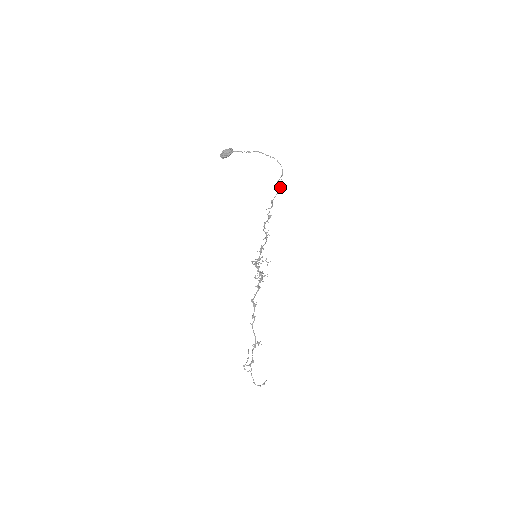
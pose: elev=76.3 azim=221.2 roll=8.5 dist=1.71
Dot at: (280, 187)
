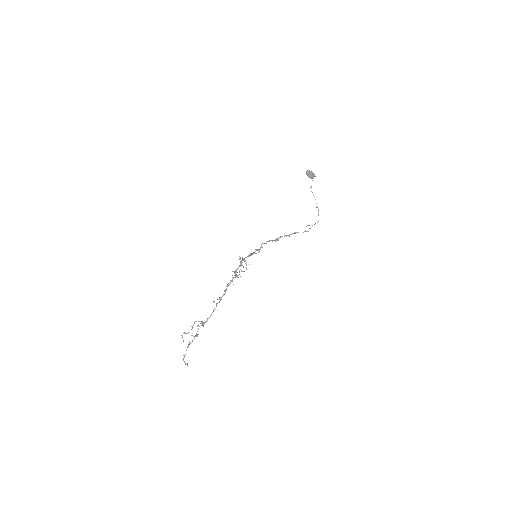
Dot at: occluded
